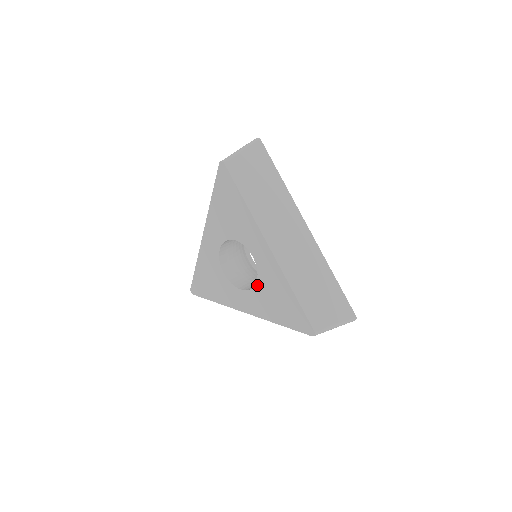
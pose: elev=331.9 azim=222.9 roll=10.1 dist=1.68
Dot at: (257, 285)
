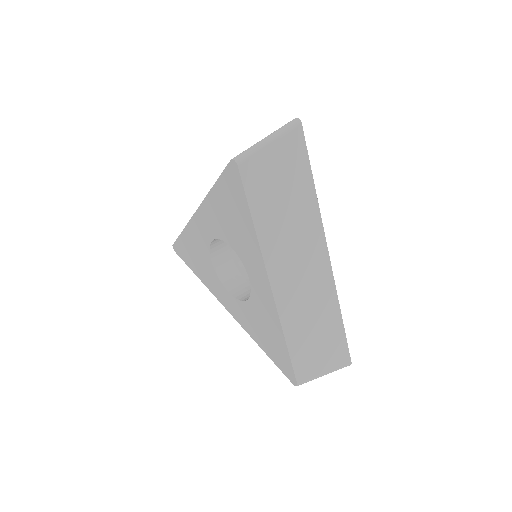
Dot at: (247, 303)
